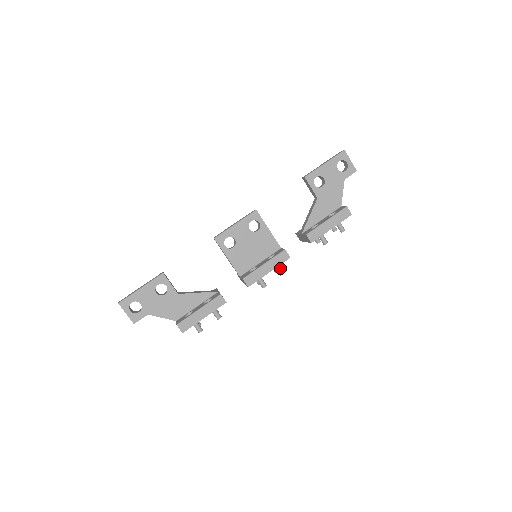
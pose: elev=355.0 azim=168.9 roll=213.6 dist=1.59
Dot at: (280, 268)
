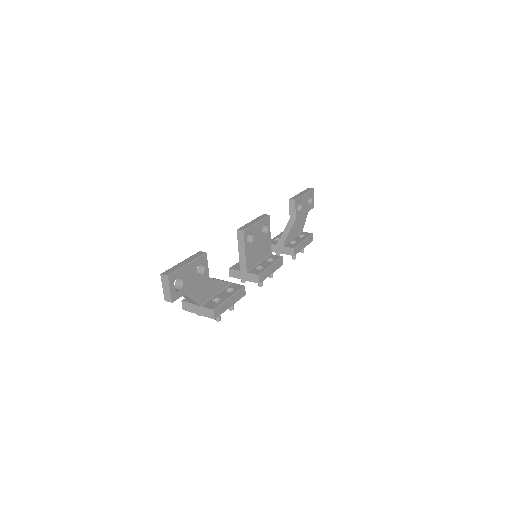
Dot at: occluded
